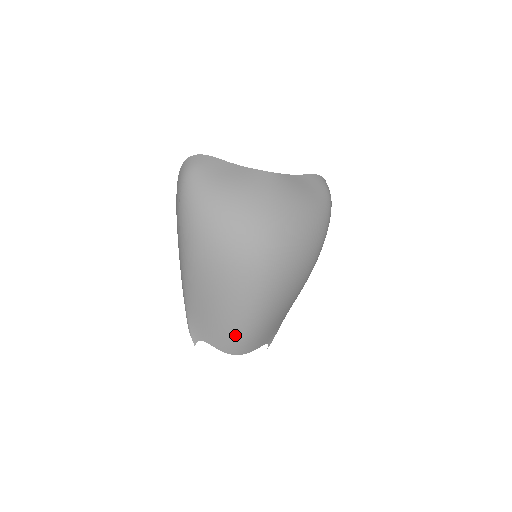
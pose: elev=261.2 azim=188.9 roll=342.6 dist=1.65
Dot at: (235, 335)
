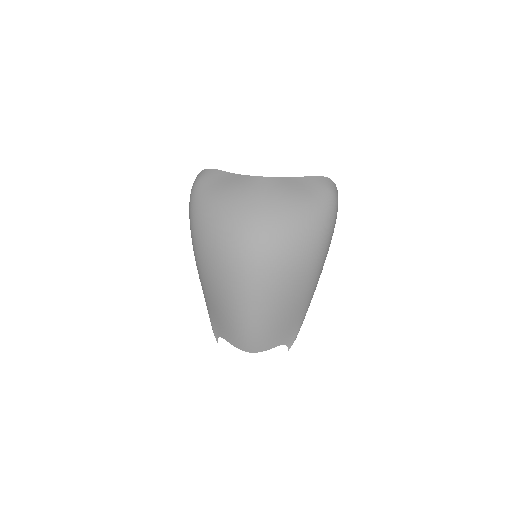
Dot at: (241, 331)
